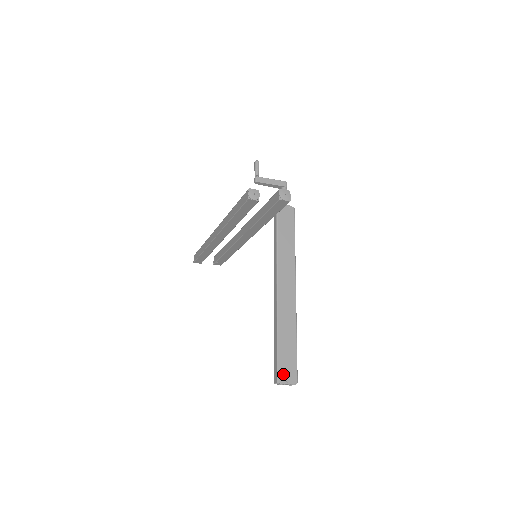
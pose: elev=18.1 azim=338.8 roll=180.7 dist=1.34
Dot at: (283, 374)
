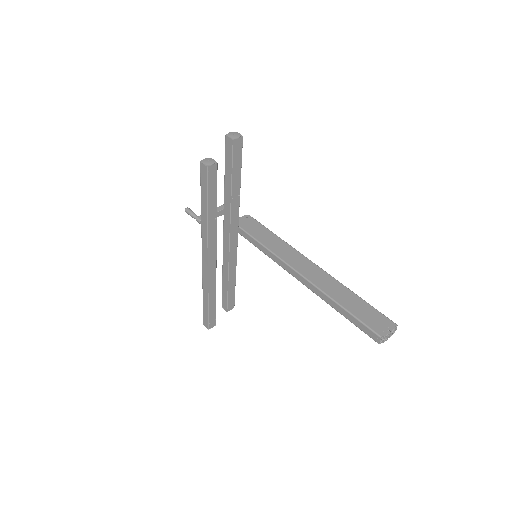
Dot at: (378, 328)
